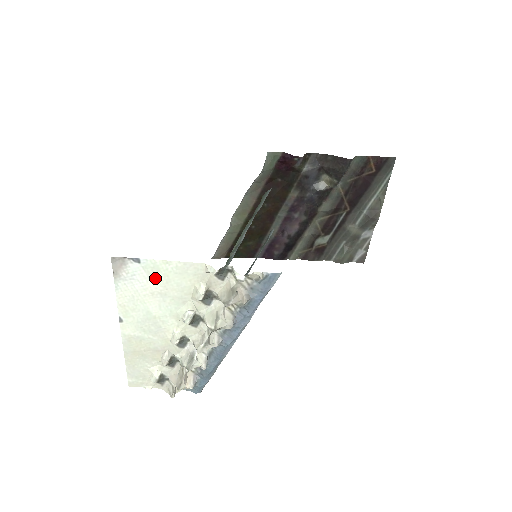
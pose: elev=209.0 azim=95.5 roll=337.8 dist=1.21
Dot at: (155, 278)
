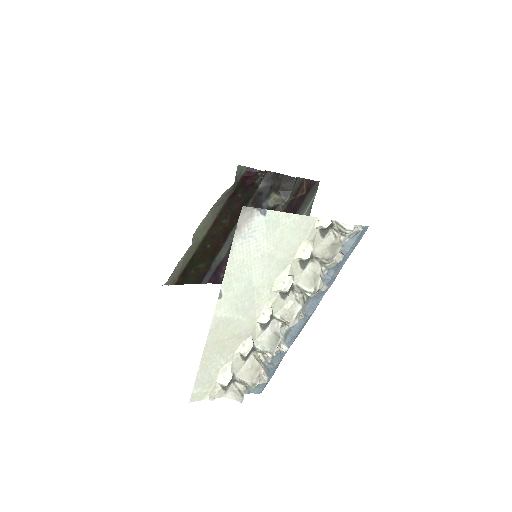
Dot at: (271, 235)
